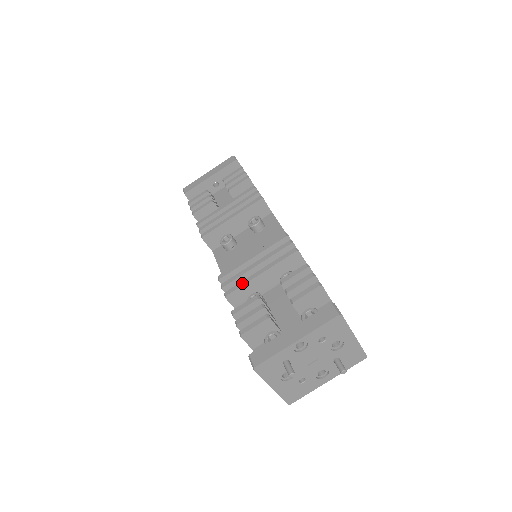
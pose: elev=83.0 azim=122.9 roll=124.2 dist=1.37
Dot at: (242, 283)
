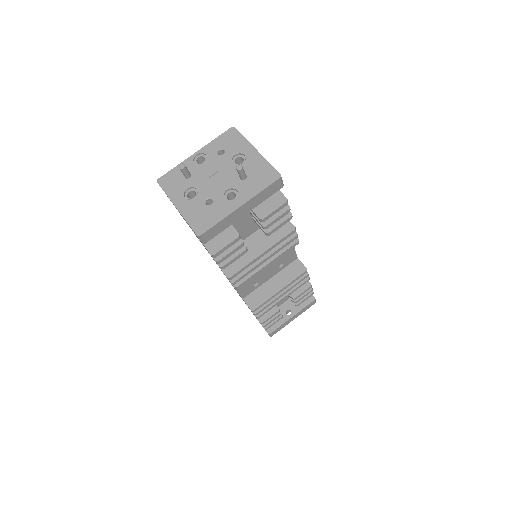
Dot at: occluded
